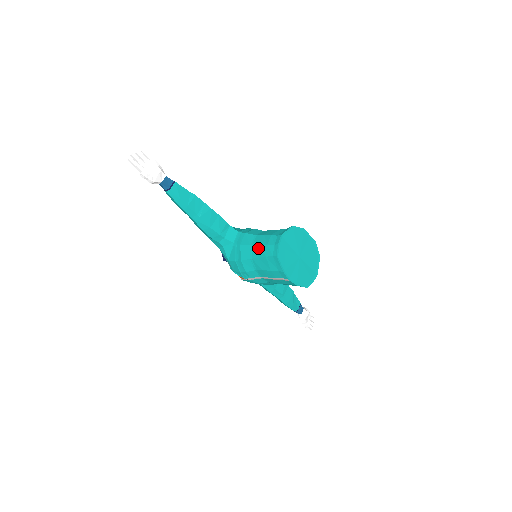
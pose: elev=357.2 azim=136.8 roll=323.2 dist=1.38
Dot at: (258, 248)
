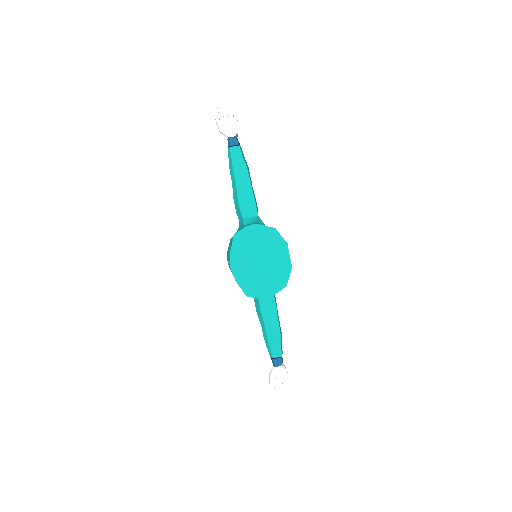
Dot at: occluded
